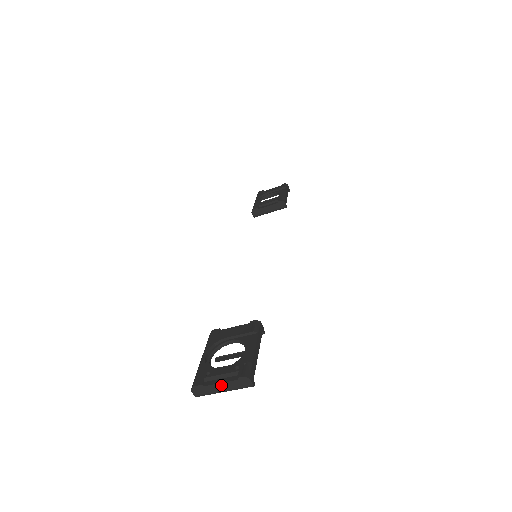
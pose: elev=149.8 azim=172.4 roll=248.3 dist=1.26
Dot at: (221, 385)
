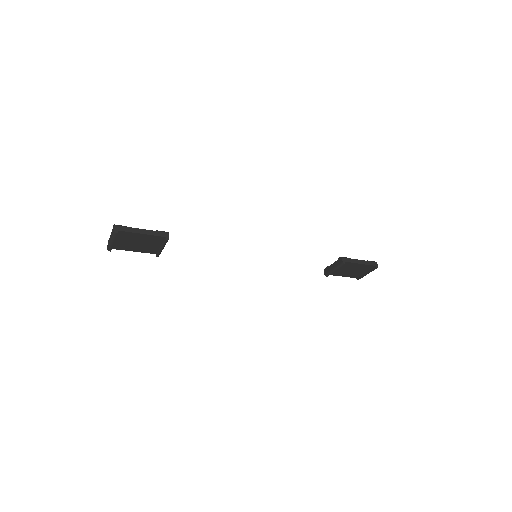
Dot at: (111, 235)
